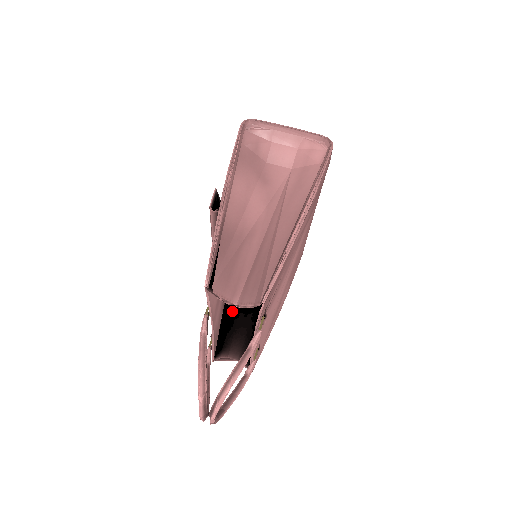
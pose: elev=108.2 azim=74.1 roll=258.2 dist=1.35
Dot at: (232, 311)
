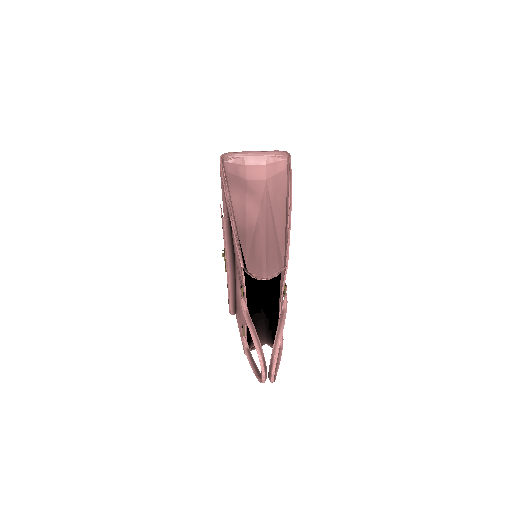
Dot at: occluded
